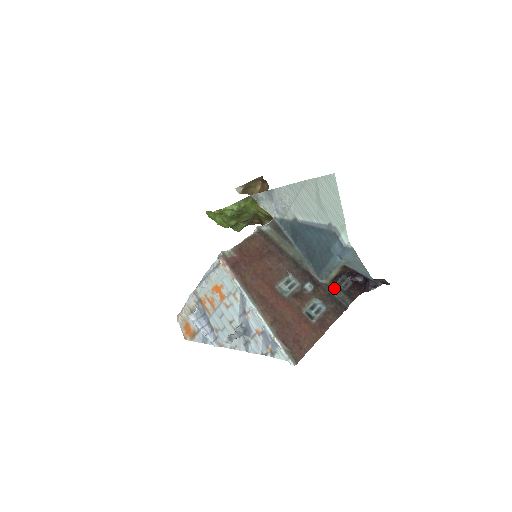
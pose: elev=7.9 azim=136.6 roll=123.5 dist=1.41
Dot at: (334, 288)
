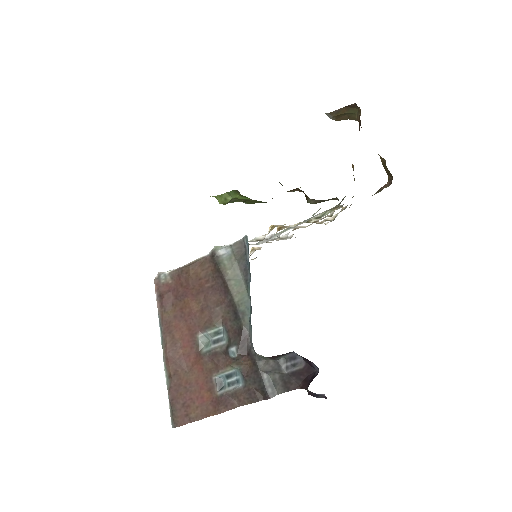
Dot at: (269, 365)
